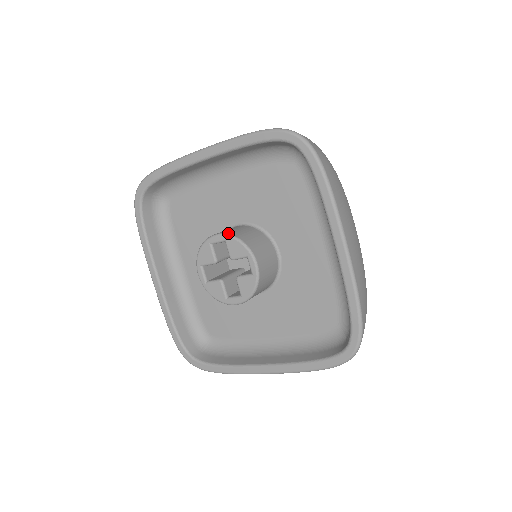
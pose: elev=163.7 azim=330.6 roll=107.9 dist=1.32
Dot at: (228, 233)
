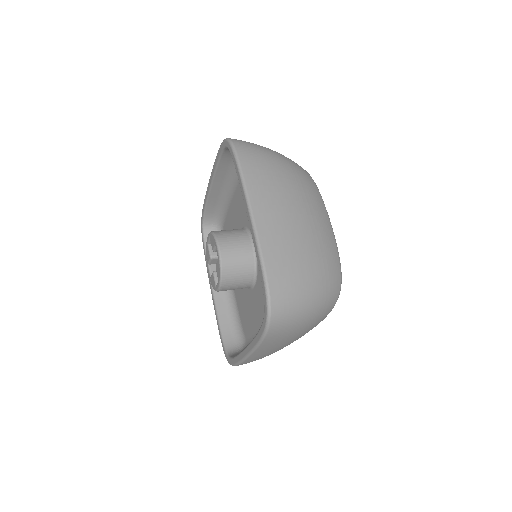
Dot at: occluded
